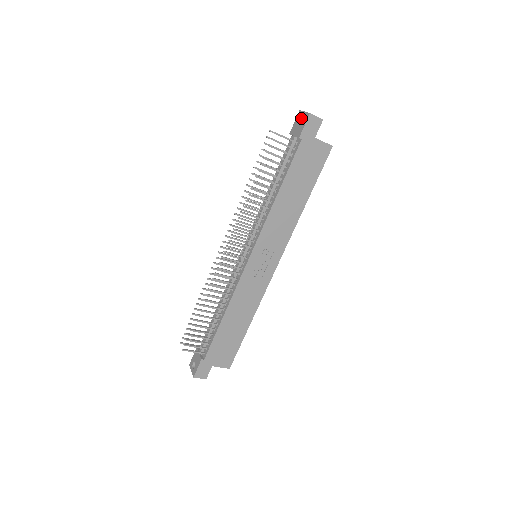
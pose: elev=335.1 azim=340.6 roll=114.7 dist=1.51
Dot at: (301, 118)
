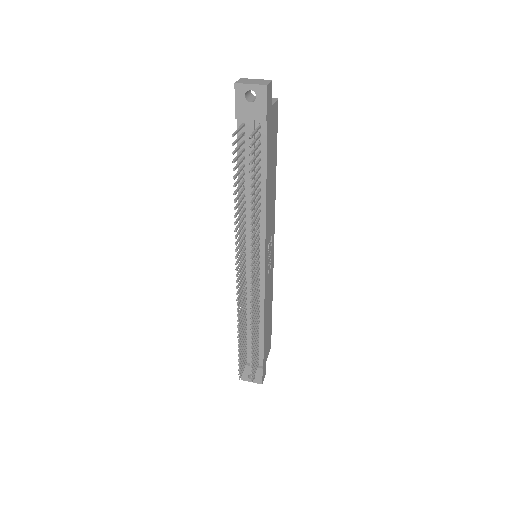
Dot at: (245, 93)
